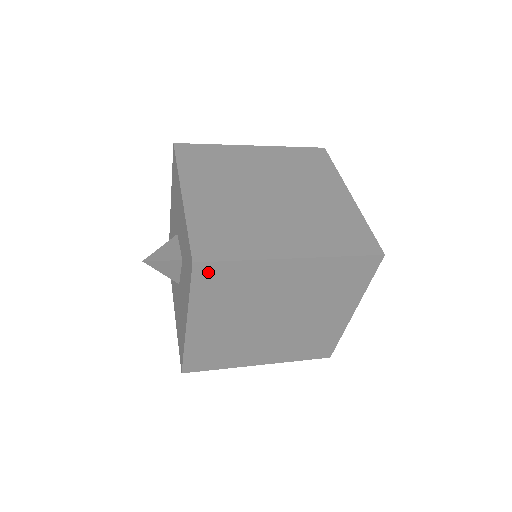
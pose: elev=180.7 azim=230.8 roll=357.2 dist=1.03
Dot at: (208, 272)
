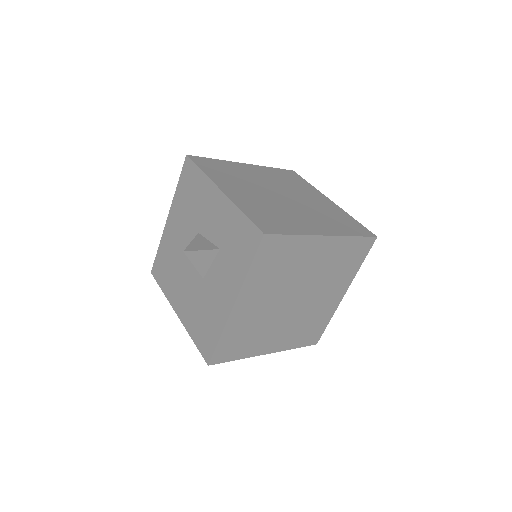
Dot at: (270, 245)
